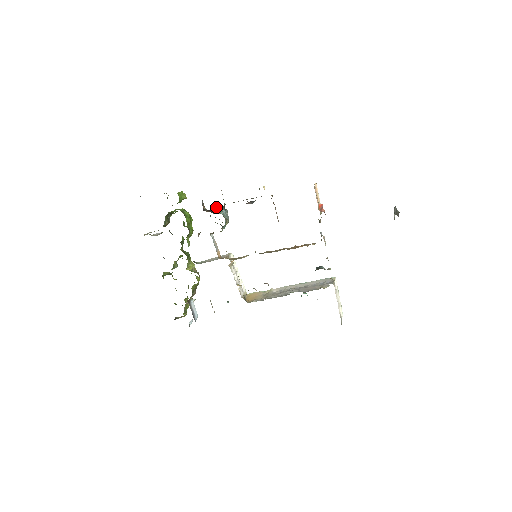
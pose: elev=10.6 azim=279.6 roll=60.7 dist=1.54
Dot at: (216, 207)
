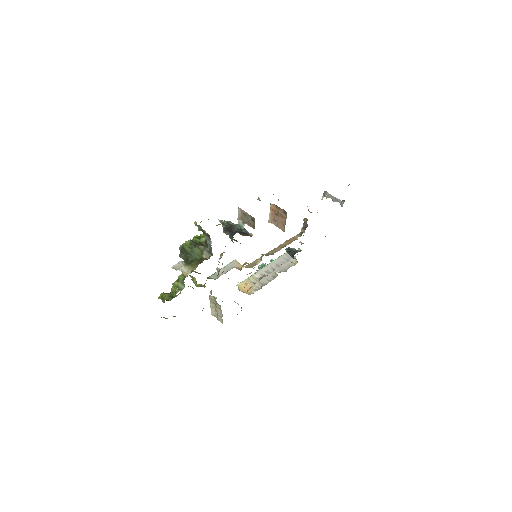
Dot at: (235, 226)
